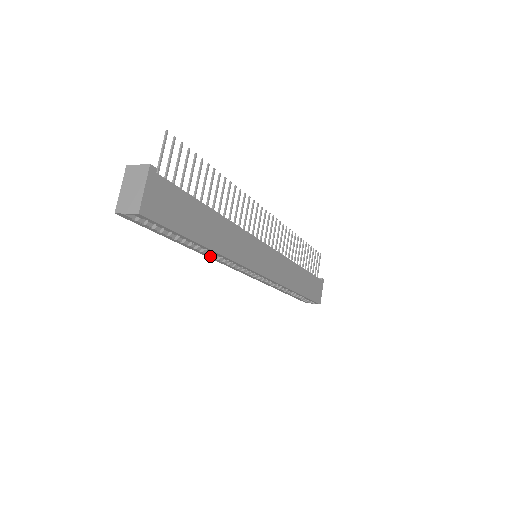
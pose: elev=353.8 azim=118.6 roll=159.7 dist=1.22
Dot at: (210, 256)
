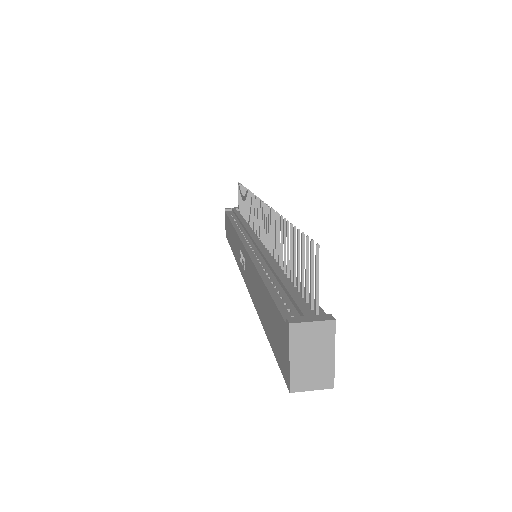
Dot at: occluded
